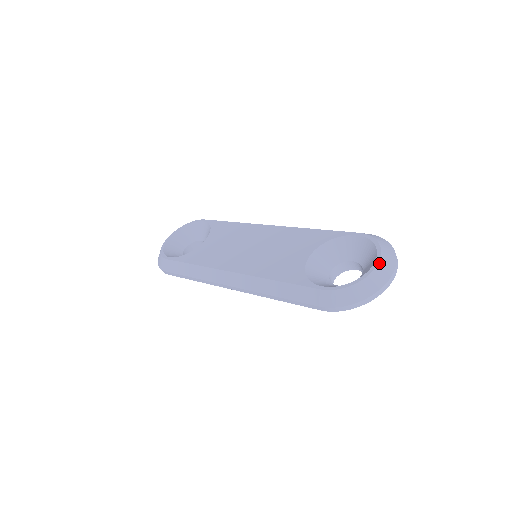
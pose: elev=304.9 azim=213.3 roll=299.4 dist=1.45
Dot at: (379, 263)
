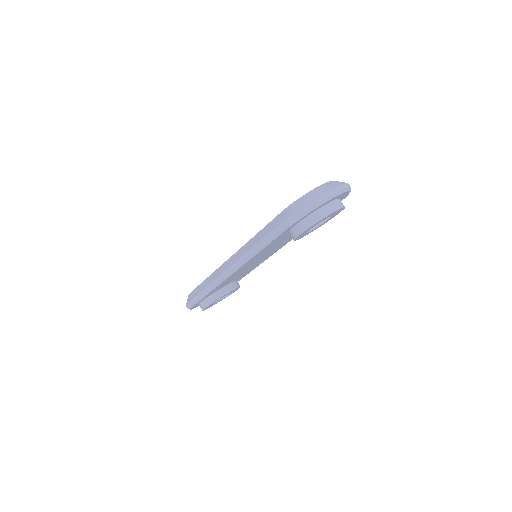
Dot at: (328, 182)
